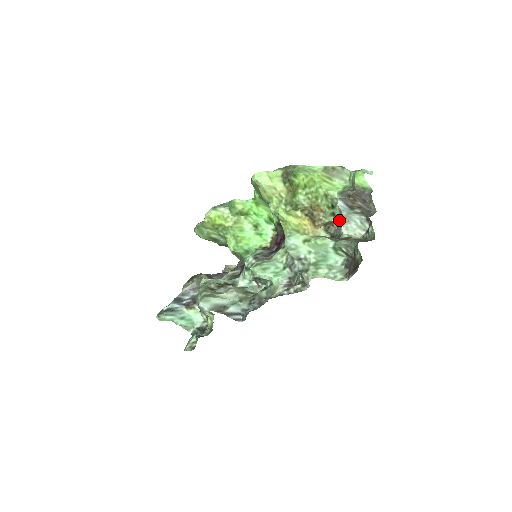
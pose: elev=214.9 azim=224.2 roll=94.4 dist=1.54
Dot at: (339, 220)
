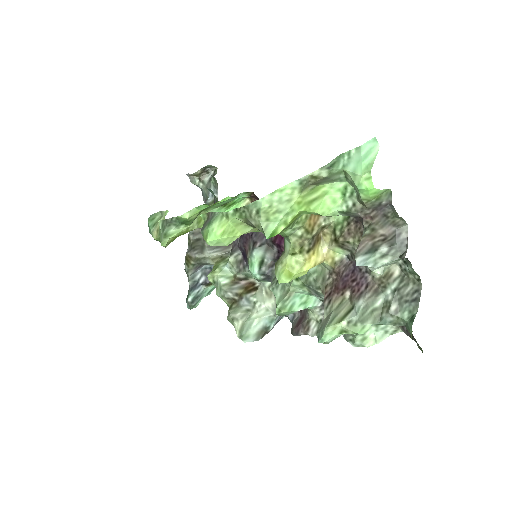
Dot at: (351, 225)
